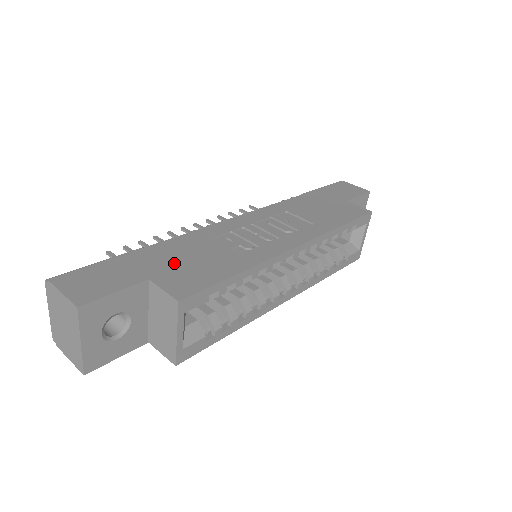
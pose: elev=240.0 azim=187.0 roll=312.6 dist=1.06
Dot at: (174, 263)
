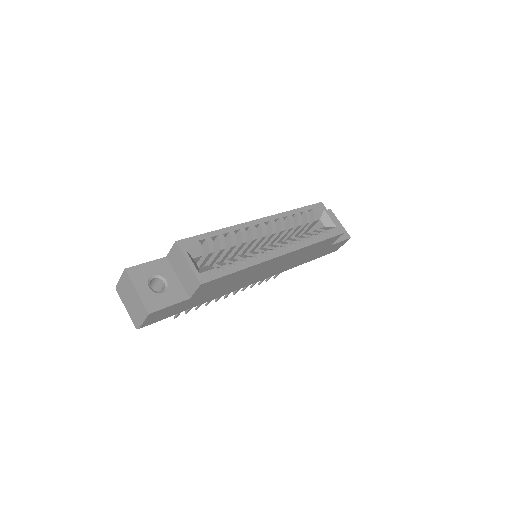
Dot at: occluded
